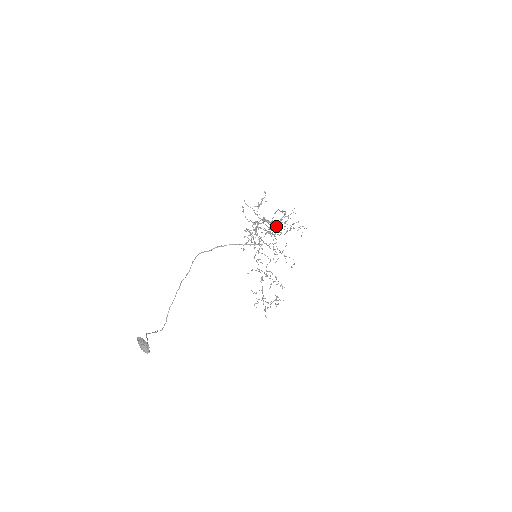
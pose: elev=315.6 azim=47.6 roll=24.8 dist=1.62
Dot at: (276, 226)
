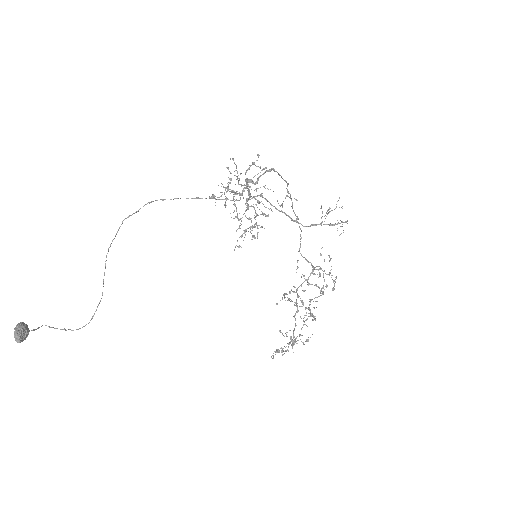
Dot at: (256, 189)
